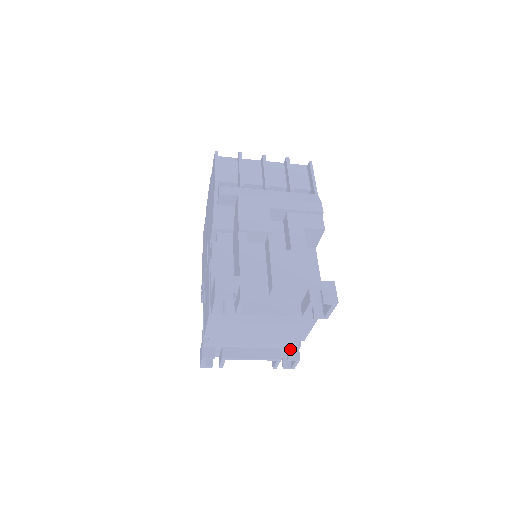
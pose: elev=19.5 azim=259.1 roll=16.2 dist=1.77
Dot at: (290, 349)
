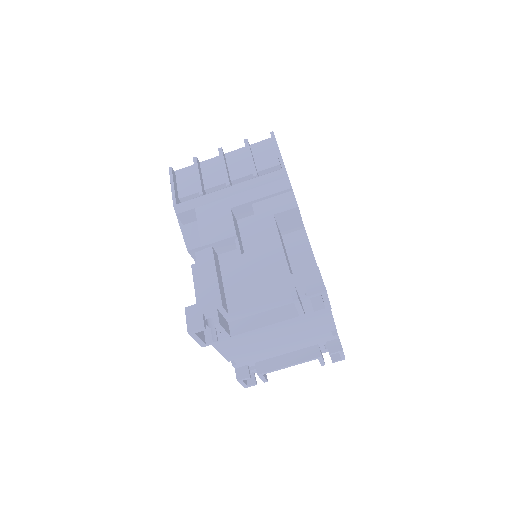
Dot at: (329, 341)
